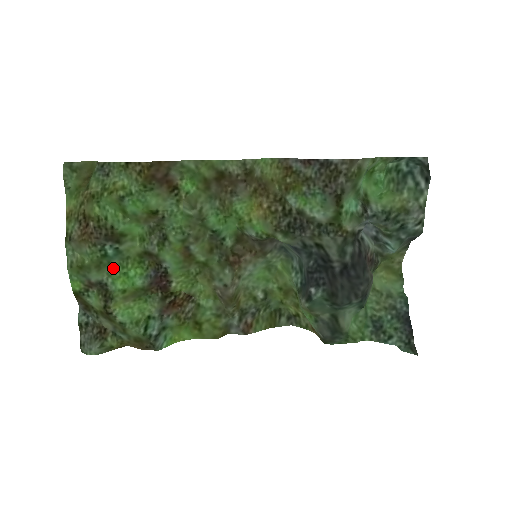
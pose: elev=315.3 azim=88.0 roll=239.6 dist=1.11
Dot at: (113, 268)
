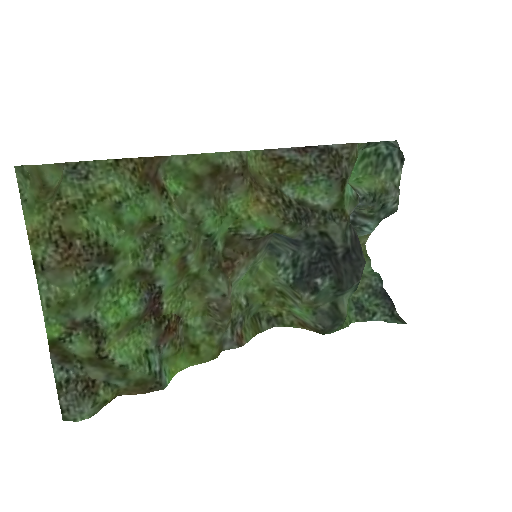
Dot at: (102, 298)
